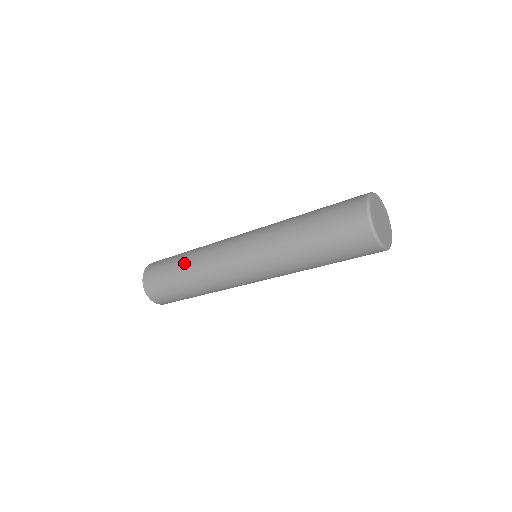
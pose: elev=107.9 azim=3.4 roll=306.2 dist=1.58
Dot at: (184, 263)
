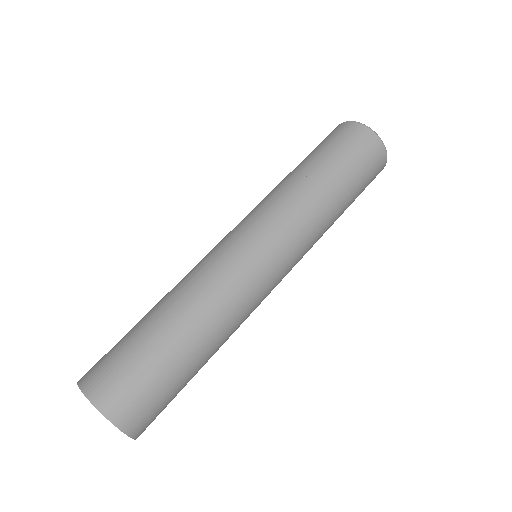
Dot at: (181, 326)
